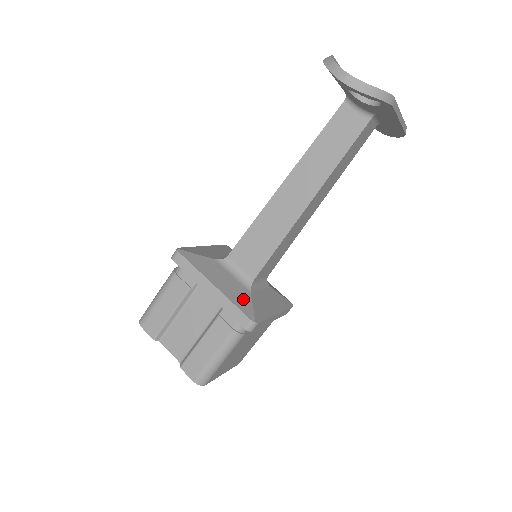
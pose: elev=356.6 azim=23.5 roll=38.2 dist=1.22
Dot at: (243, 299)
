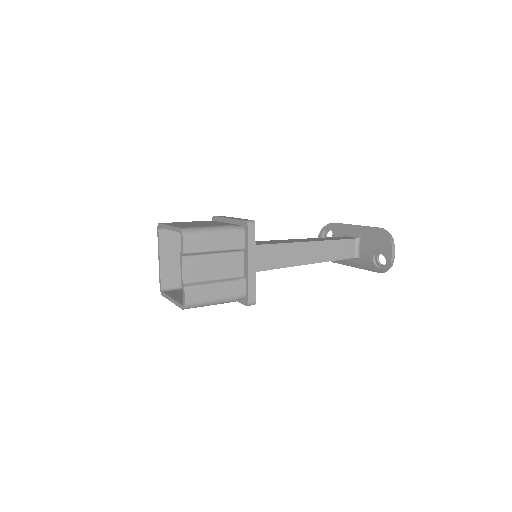
Dot at: occluded
